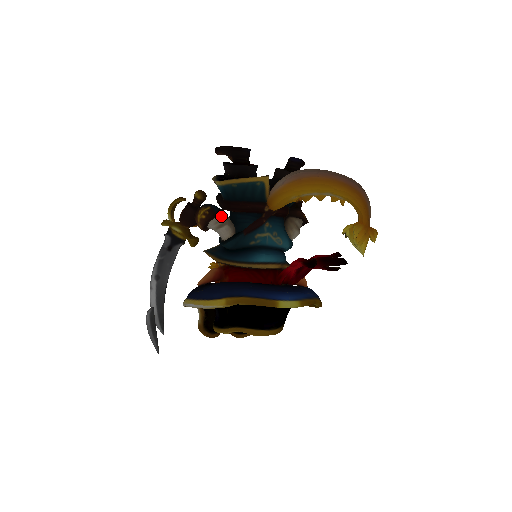
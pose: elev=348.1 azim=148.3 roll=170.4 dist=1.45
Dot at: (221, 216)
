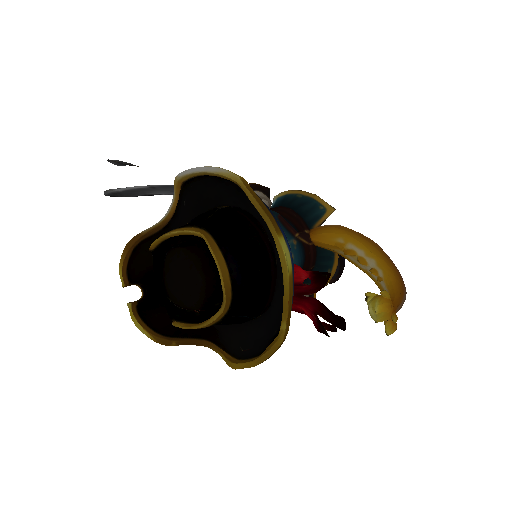
Dot at: (268, 199)
